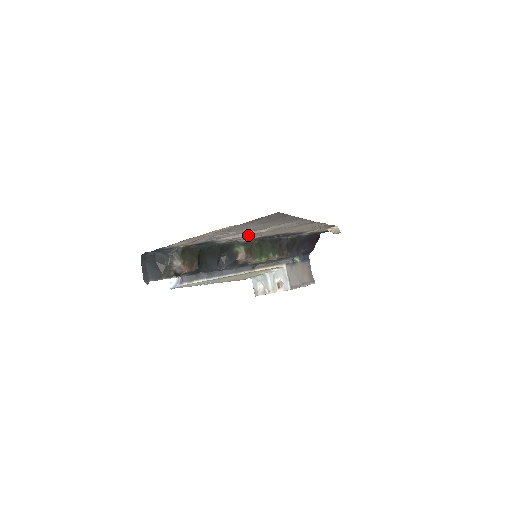
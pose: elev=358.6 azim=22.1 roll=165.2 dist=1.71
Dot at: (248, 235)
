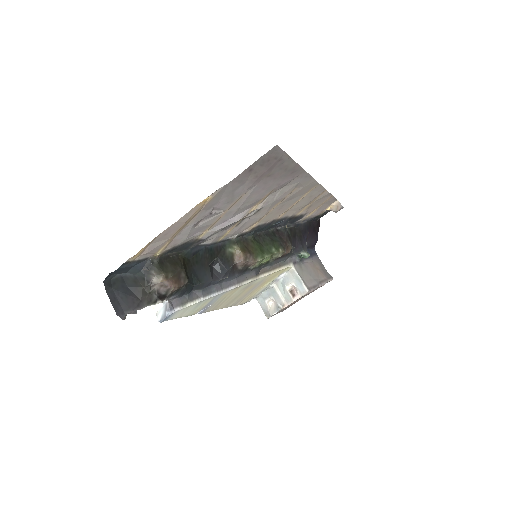
Dot at: (239, 223)
